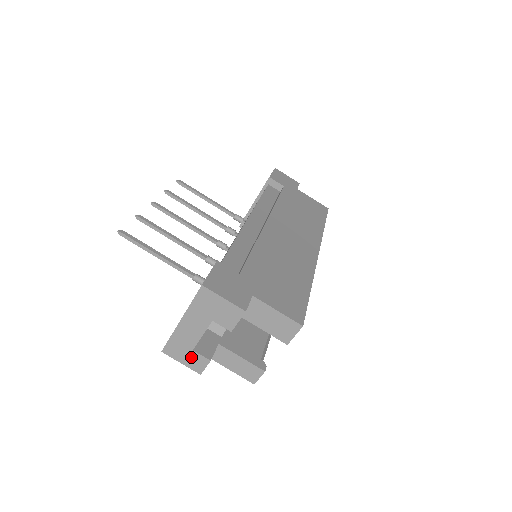
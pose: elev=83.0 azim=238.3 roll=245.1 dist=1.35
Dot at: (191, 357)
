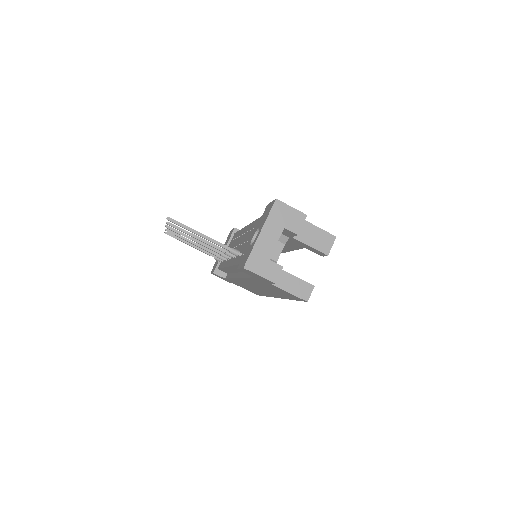
Dot at: (268, 267)
